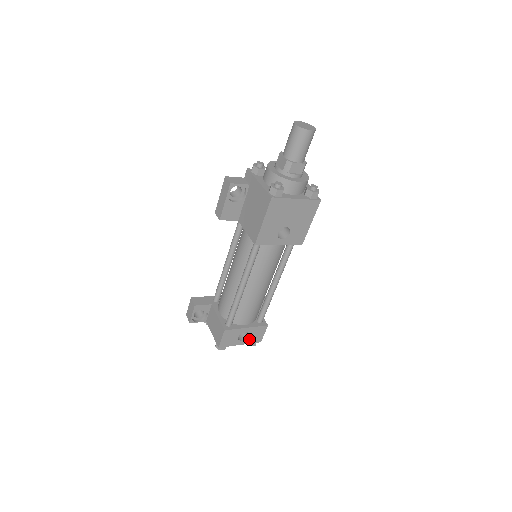
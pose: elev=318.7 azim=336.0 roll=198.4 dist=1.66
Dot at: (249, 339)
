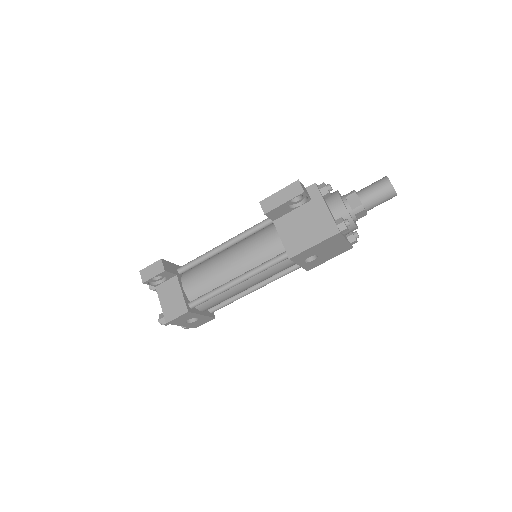
Dot at: (192, 323)
